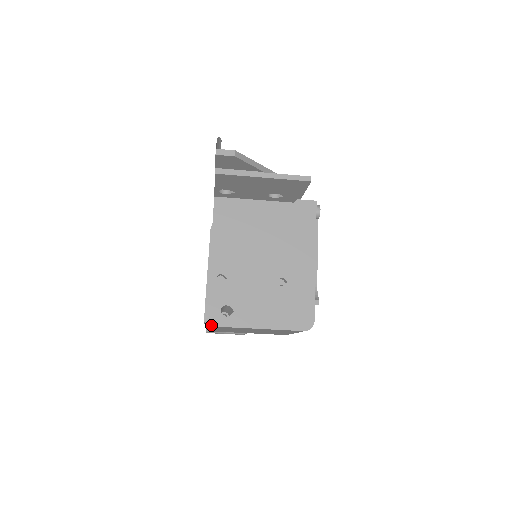
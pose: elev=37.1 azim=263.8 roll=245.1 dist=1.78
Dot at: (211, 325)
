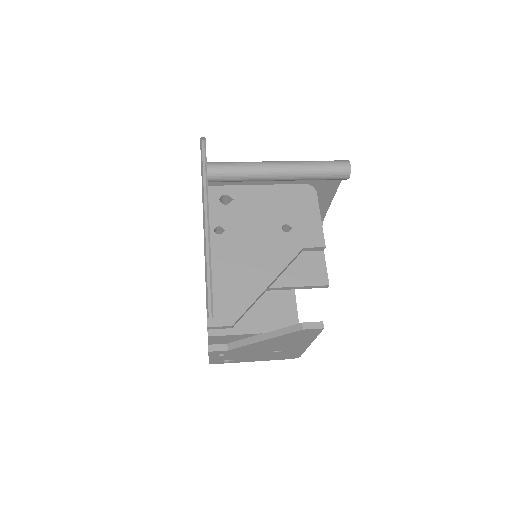
Dot at: occluded
